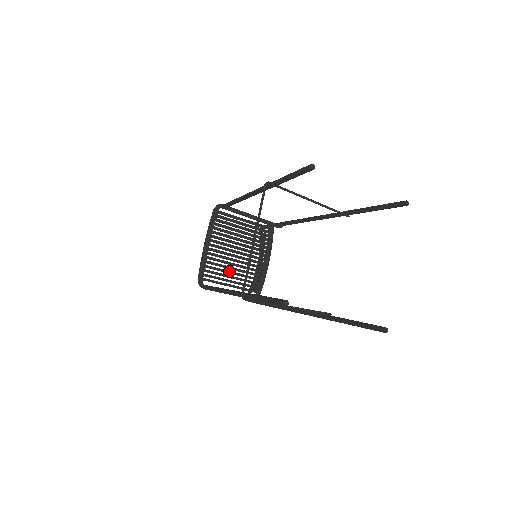
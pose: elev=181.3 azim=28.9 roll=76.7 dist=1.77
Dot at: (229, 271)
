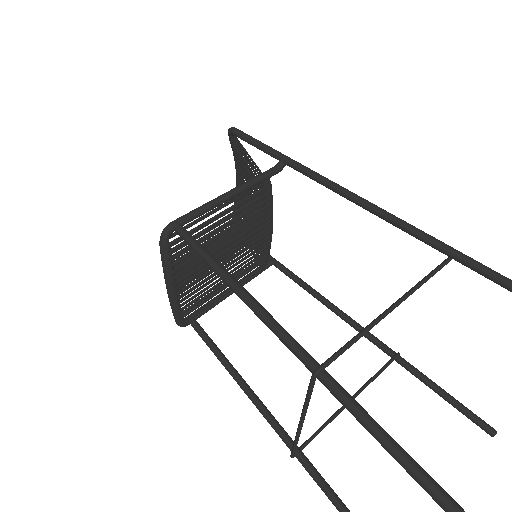
Dot at: (218, 288)
